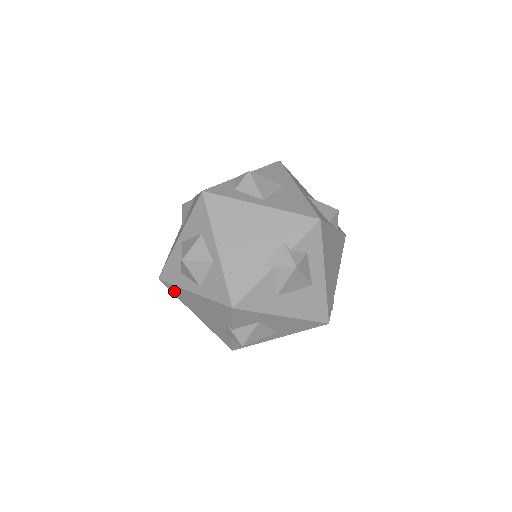
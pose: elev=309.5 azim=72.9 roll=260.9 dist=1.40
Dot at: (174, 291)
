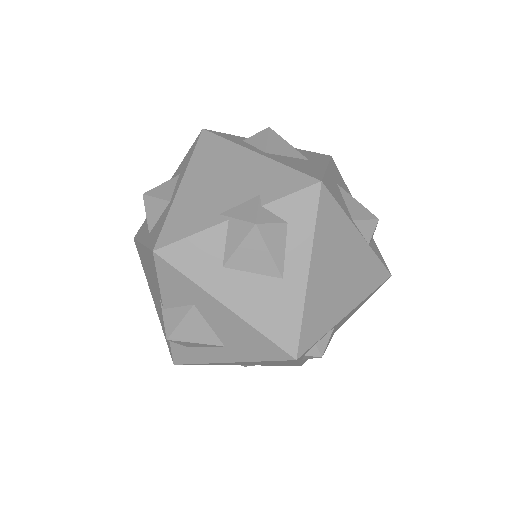
Dot at: occluded
